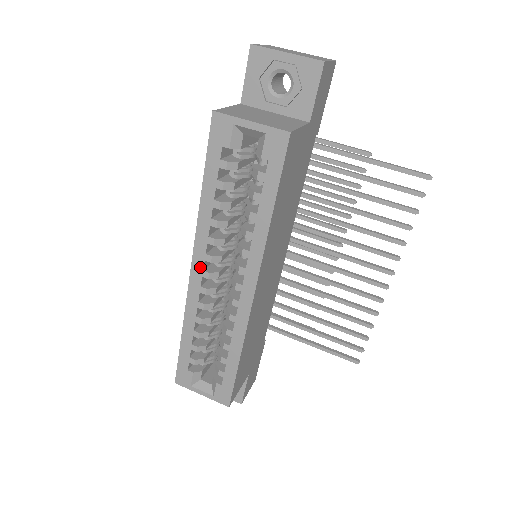
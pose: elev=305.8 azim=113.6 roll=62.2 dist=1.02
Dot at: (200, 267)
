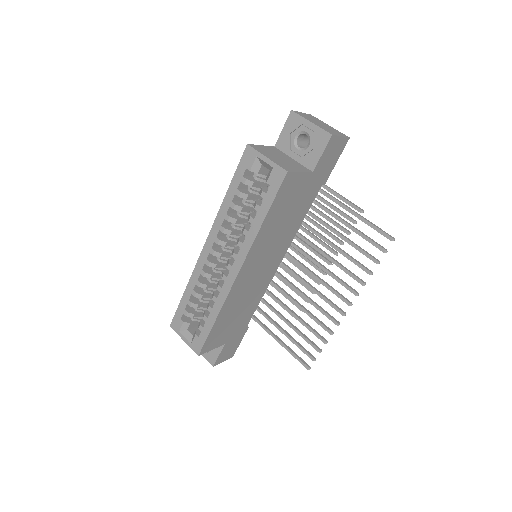
Dot at: (210, 245)
